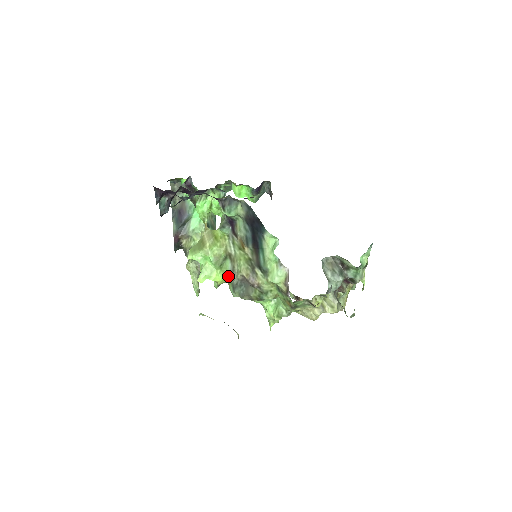
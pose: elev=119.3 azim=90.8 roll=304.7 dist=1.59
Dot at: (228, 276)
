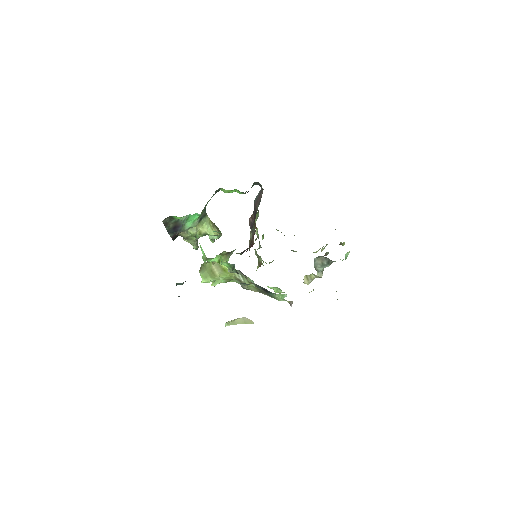
Dot at: occluded
